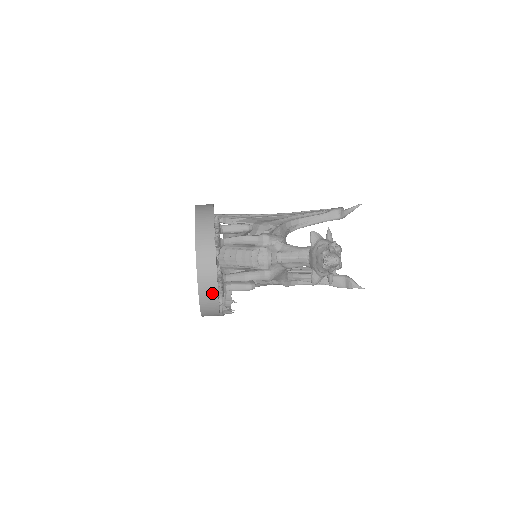
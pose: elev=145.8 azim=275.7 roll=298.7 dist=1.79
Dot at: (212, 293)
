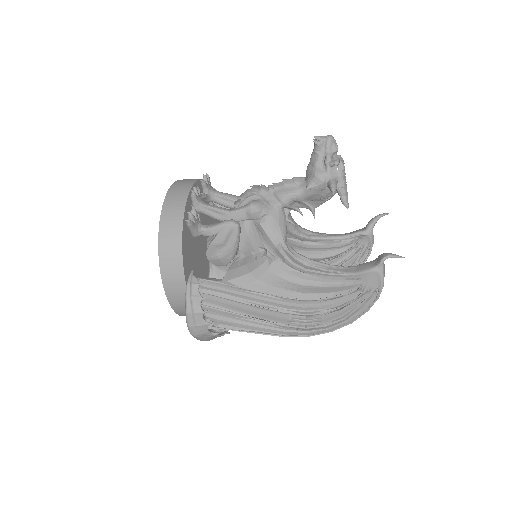
Dot at: (181, 197)
